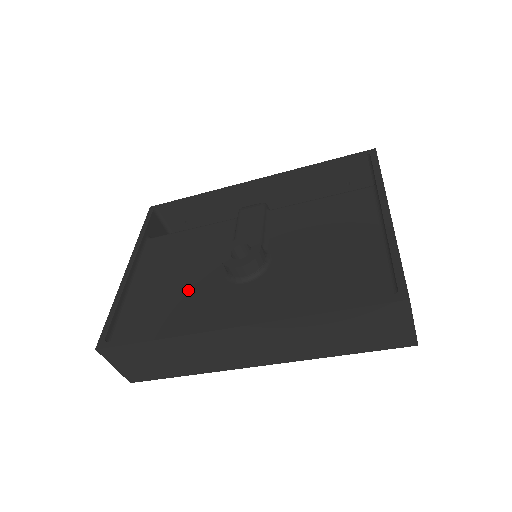
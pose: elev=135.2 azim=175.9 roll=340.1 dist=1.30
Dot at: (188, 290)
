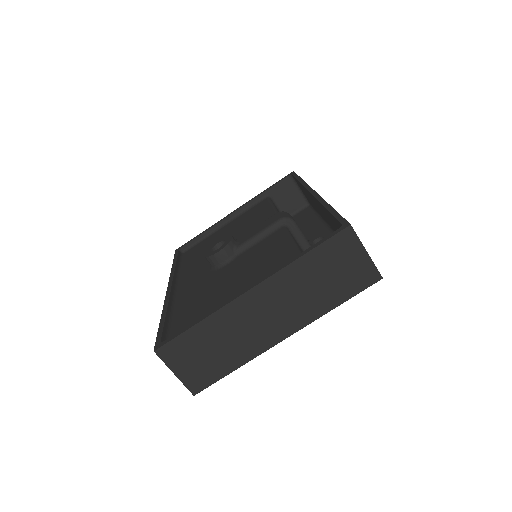
Dot at: occluded
